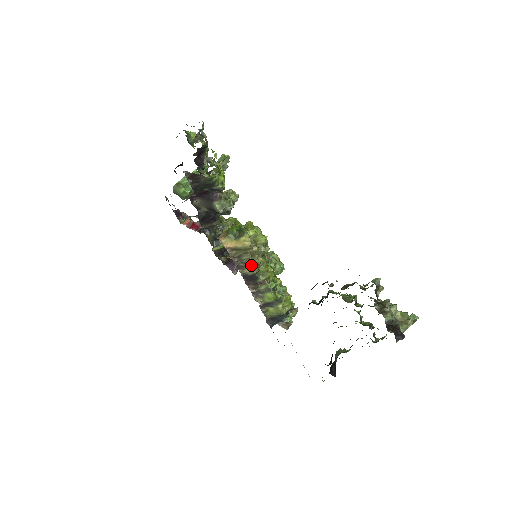
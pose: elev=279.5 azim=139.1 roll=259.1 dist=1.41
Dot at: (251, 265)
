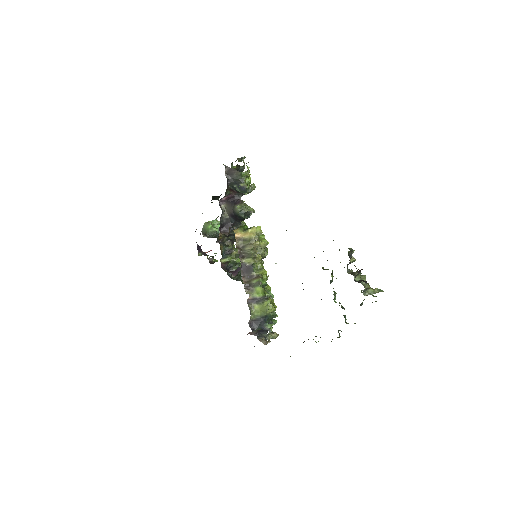
Dot at: (251, 255)
